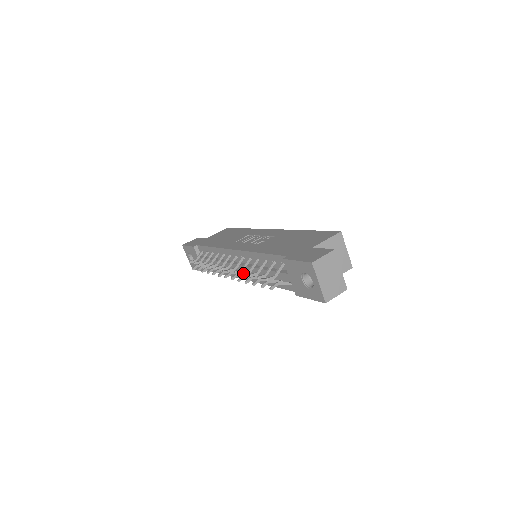
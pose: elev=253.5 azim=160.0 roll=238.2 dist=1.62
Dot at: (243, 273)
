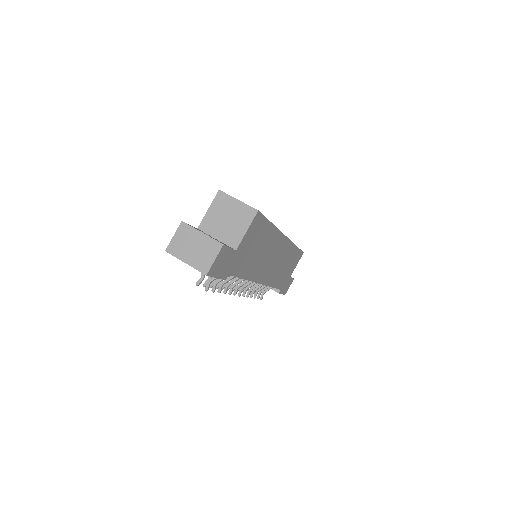
Dot at: occluded
